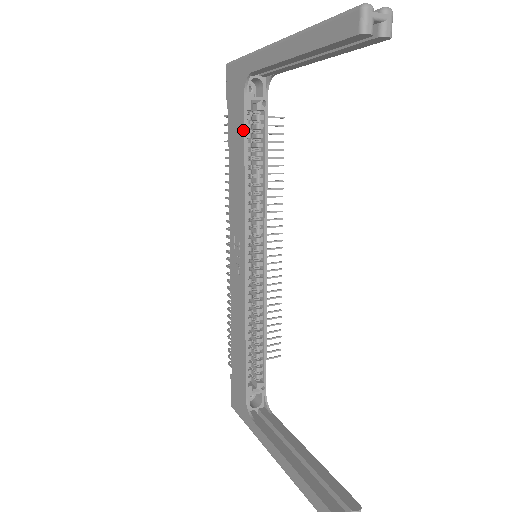
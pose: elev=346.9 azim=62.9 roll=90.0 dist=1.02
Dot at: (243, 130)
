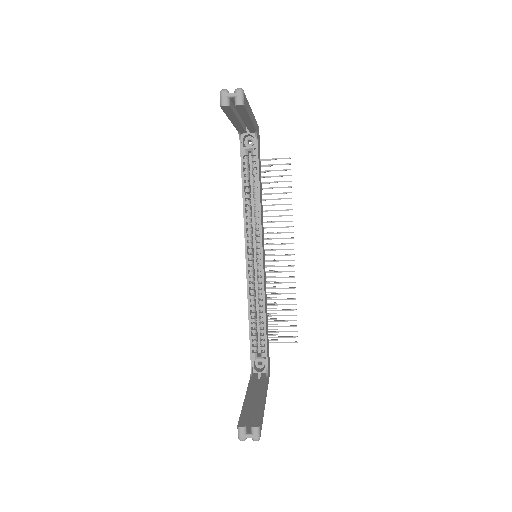
Dot at: (241, 169)
